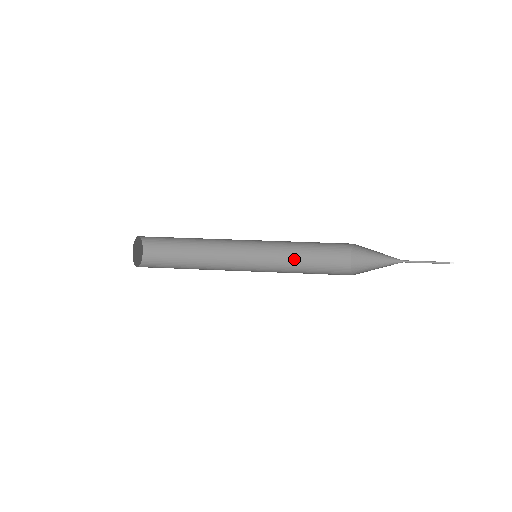
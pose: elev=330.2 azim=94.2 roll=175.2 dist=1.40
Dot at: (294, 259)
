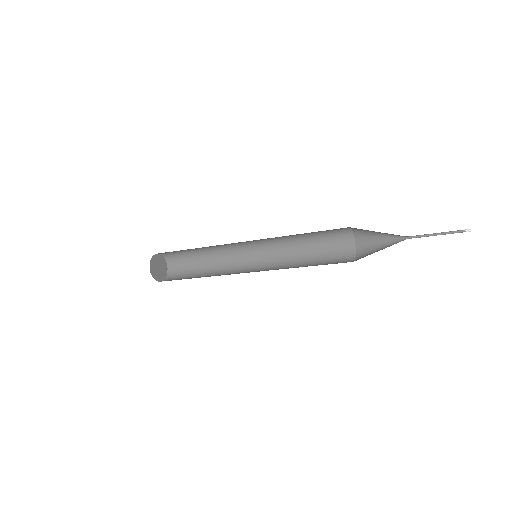
Dot at: (298, 261)
